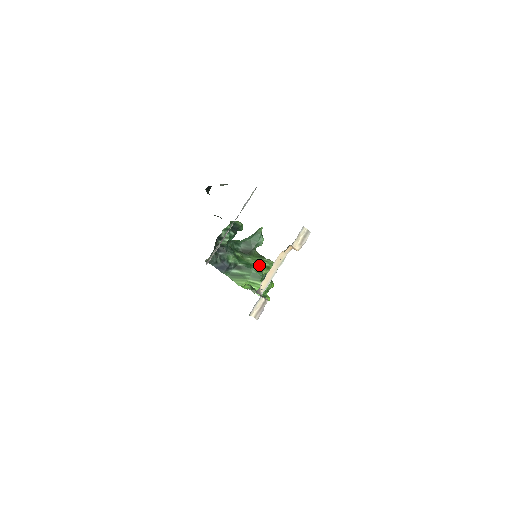
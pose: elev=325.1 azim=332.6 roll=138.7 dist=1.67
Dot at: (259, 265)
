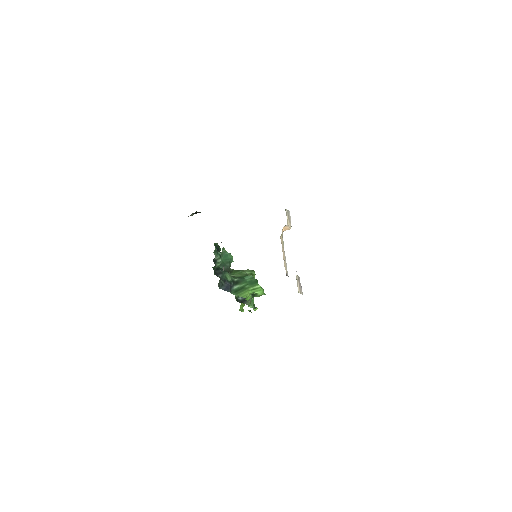
Dot at: (245, 275)
